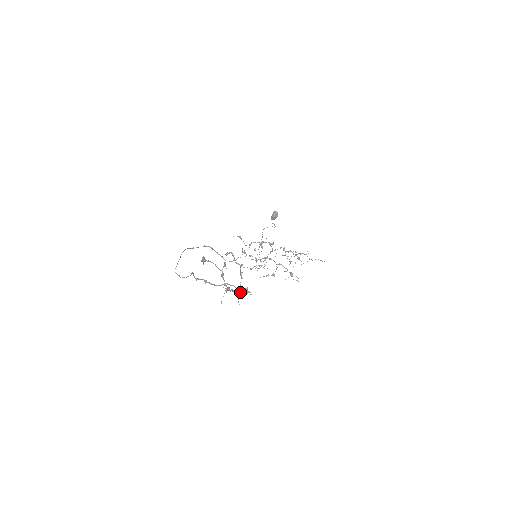
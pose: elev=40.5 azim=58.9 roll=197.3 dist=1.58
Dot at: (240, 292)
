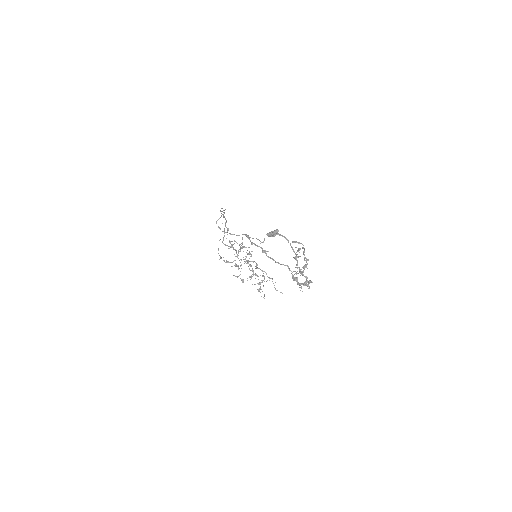
Dot at: (309, 281)
